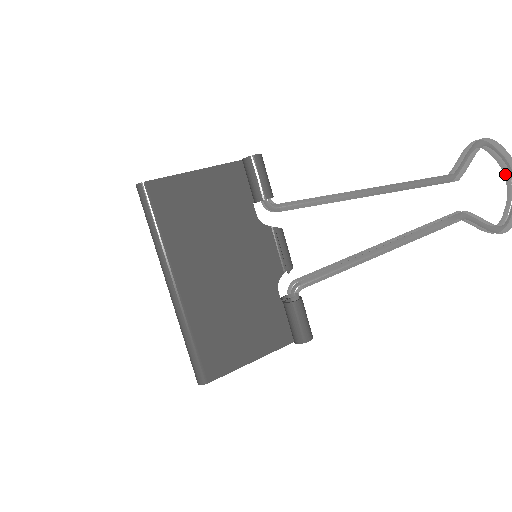
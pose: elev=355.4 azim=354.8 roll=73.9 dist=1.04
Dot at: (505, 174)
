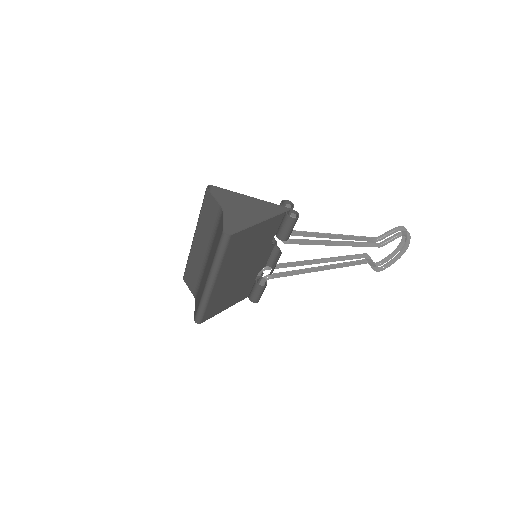
Dot at: (400, 244)
